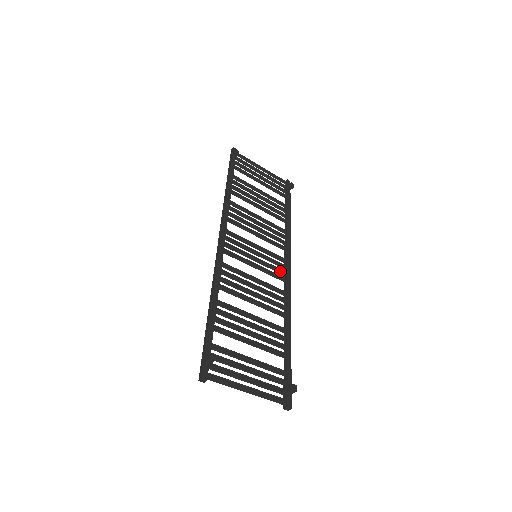
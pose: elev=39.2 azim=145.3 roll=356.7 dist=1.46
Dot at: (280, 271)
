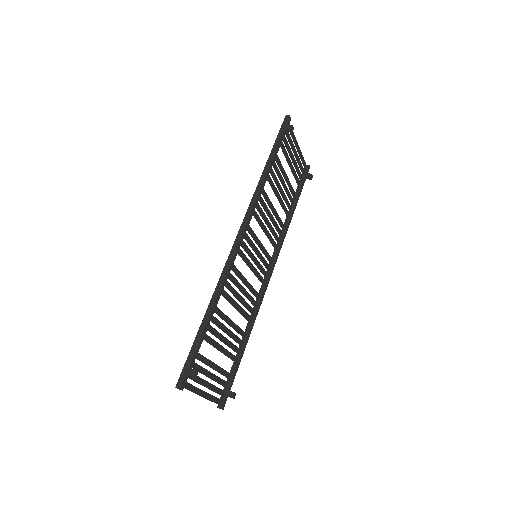
Dot at: (265, 274)
